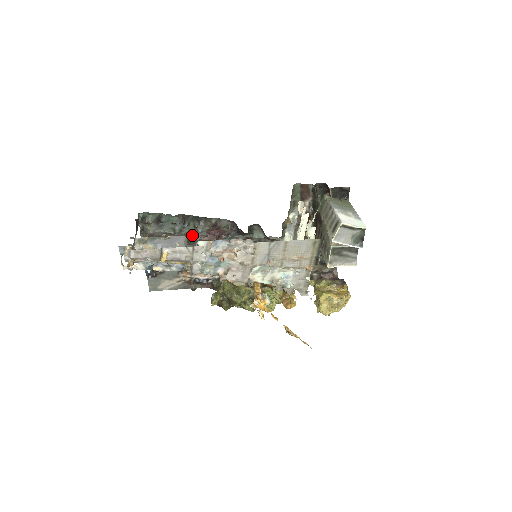
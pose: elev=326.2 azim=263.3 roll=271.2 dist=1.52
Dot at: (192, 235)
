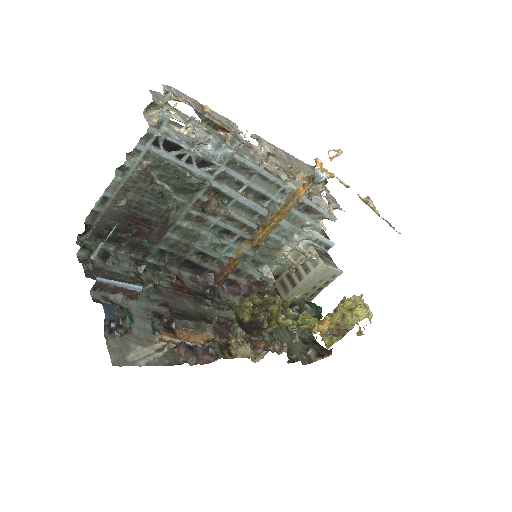
Dot at: occluded
